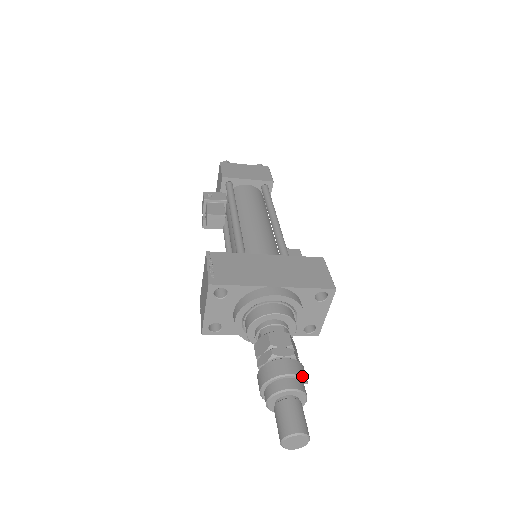
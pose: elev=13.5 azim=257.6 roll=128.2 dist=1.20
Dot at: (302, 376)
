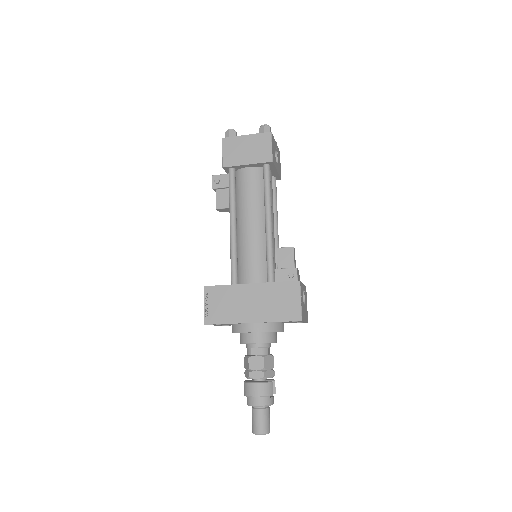
Dot at: (266, 395)
